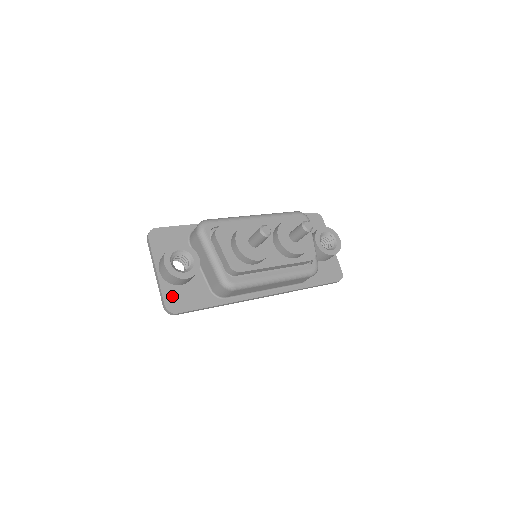
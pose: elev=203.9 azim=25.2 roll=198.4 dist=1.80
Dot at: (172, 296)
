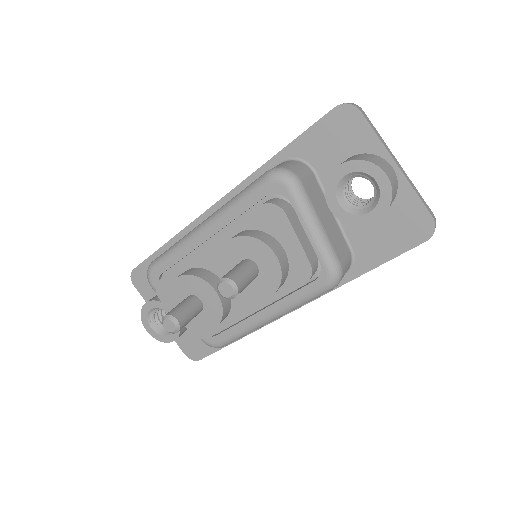
Dot at: (186, 343)
